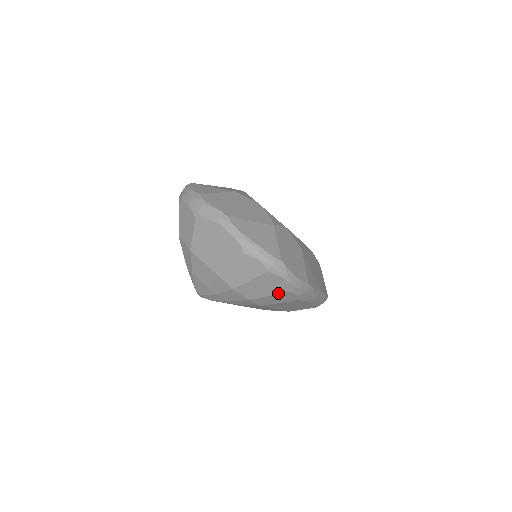
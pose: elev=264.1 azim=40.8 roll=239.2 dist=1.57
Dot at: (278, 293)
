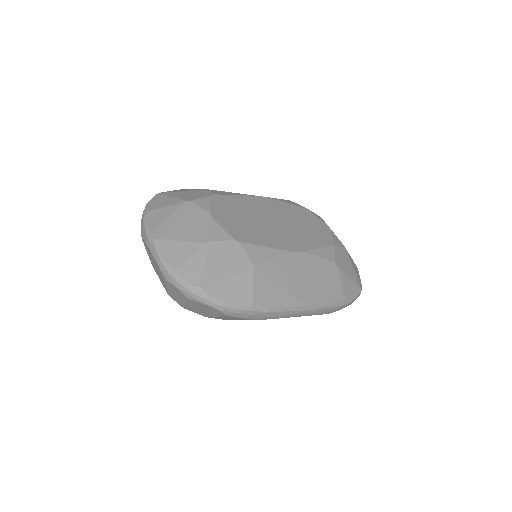
Dot at: (220, 315)
